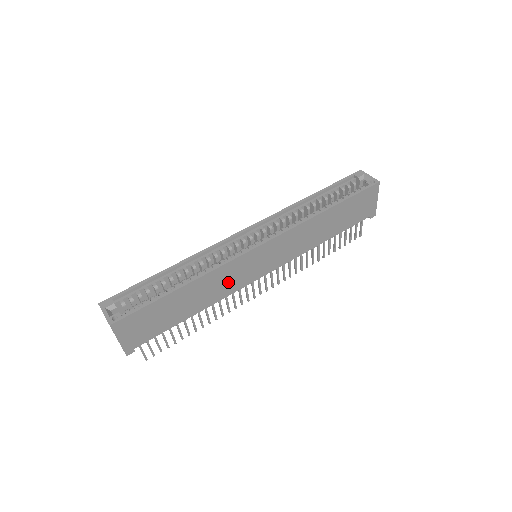
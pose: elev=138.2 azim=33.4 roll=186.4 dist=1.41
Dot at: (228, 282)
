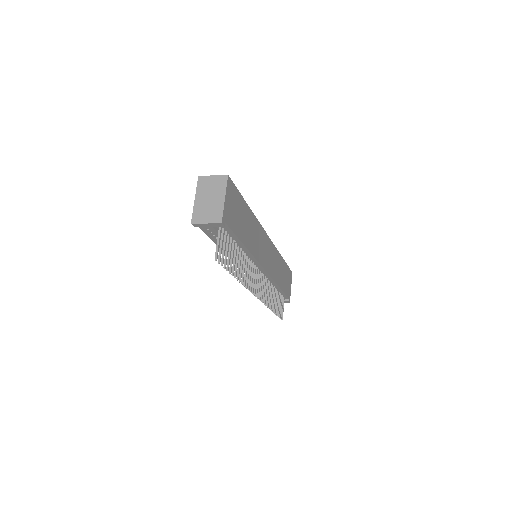
Dot at: (257, 244)
